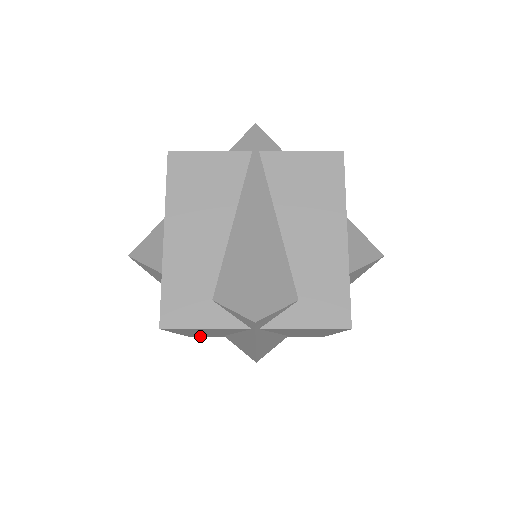
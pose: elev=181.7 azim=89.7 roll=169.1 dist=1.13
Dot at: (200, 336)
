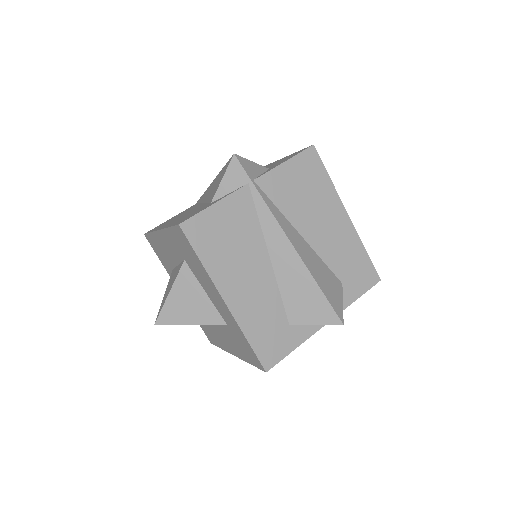
Dot at: occluded
